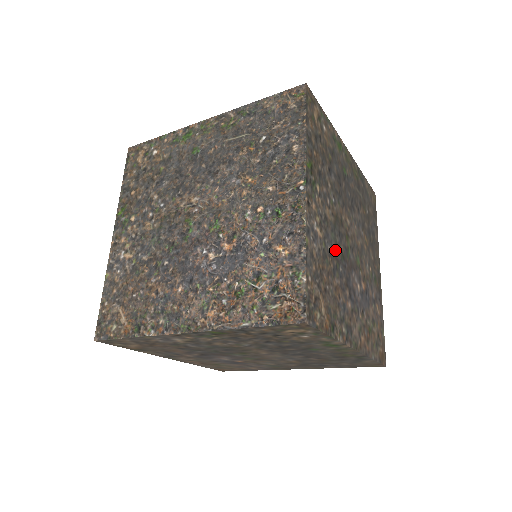
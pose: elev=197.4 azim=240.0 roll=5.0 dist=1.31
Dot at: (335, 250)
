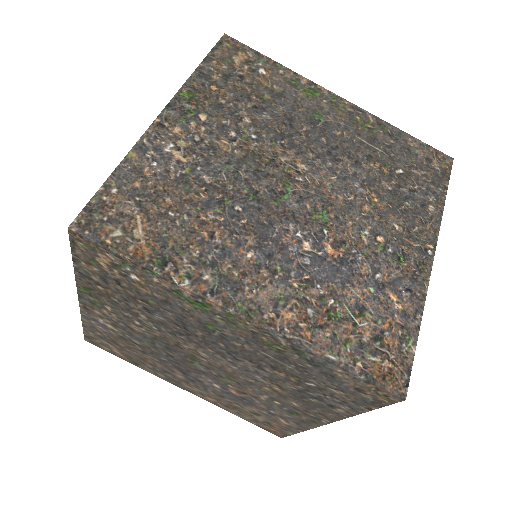
Dot at: (228, 184)
